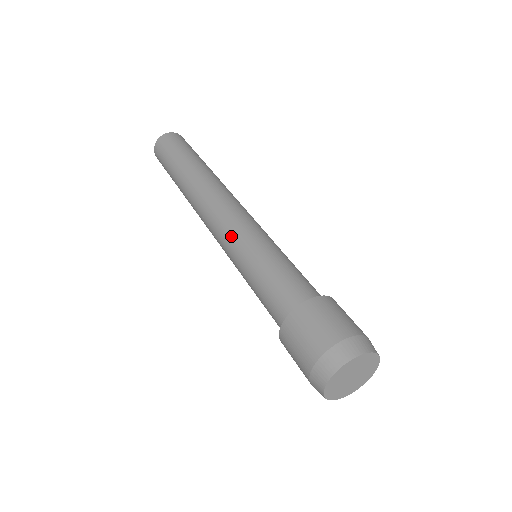
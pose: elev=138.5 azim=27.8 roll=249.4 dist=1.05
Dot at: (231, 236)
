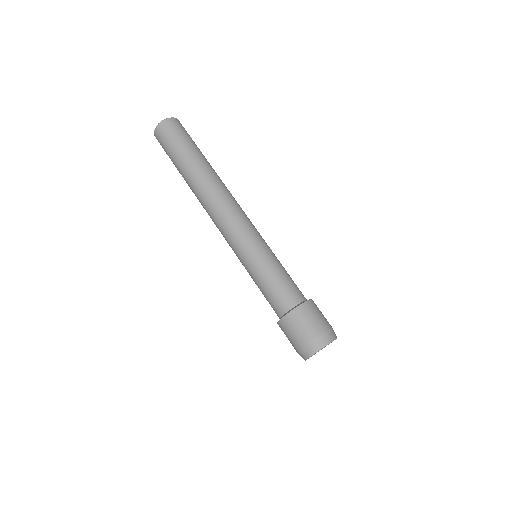
Dot at: (245, 240)
